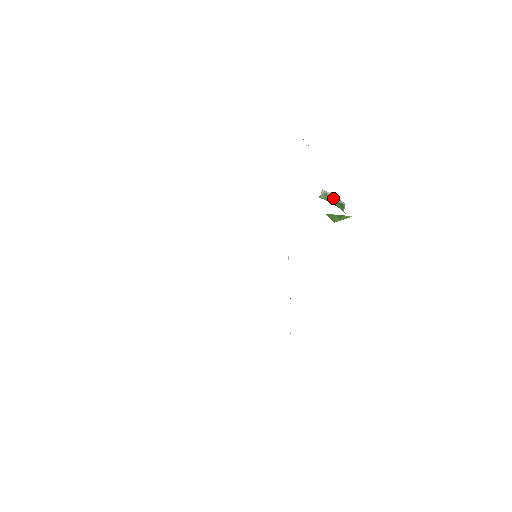
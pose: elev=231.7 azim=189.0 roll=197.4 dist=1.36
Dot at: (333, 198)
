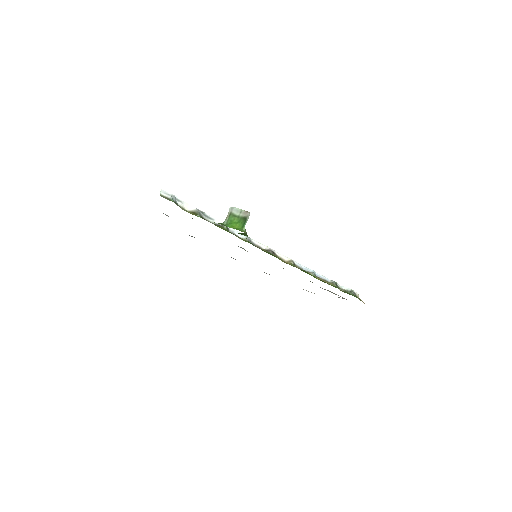
Dot at: (238, 214)
